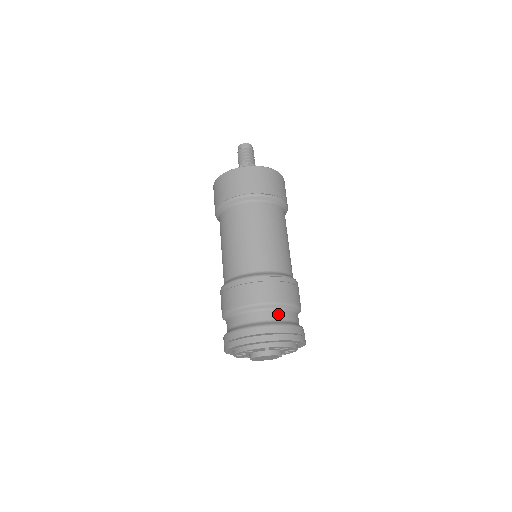
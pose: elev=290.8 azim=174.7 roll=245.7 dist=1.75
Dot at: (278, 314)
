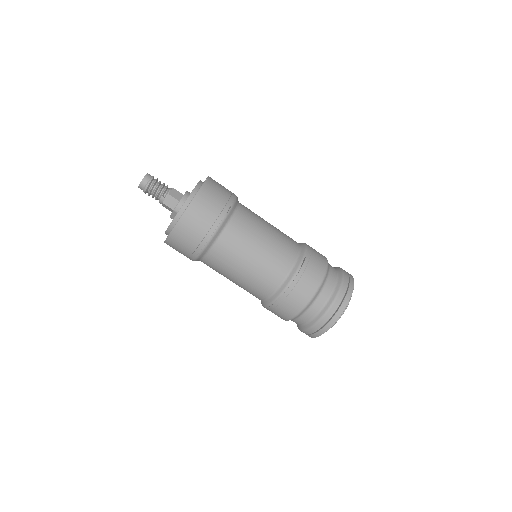
Dot at: (330, 283)
